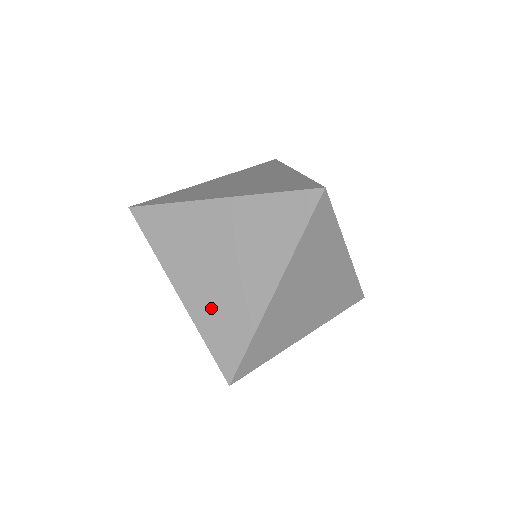
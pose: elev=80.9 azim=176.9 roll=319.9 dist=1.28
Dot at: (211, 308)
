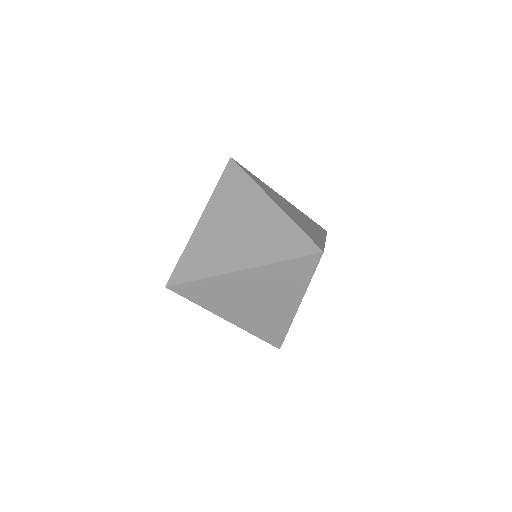
Dot at: (256, 322)
